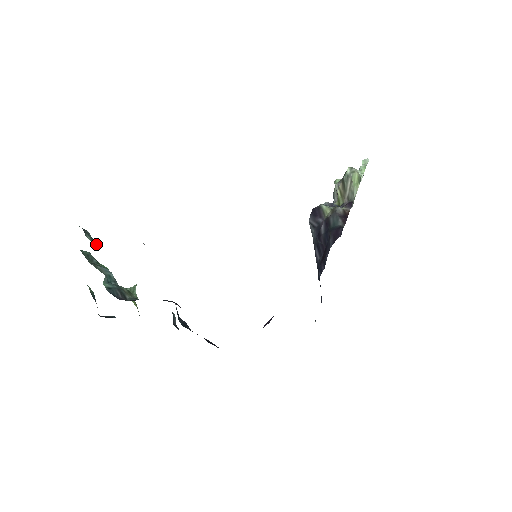
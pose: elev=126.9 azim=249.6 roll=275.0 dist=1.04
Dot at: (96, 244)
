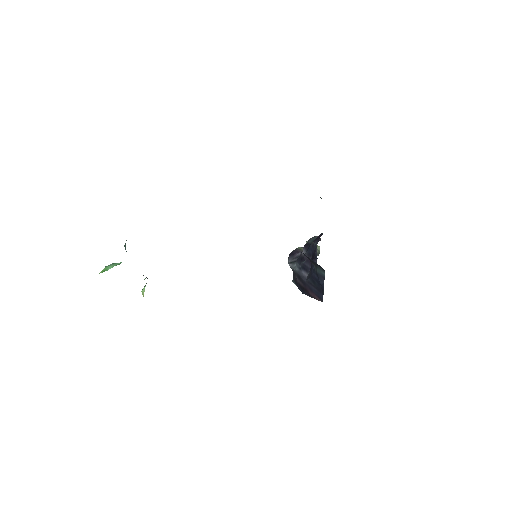
Dot at: occluded
